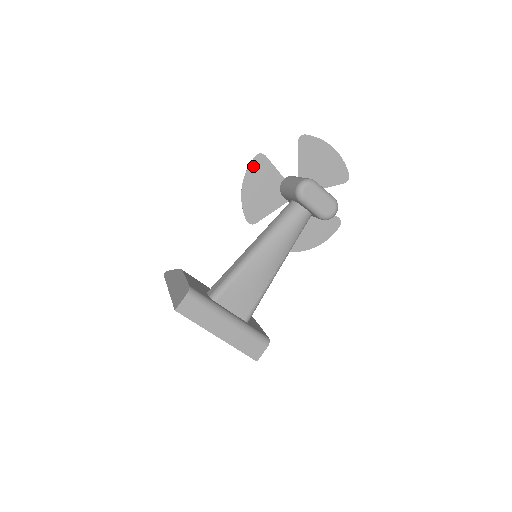
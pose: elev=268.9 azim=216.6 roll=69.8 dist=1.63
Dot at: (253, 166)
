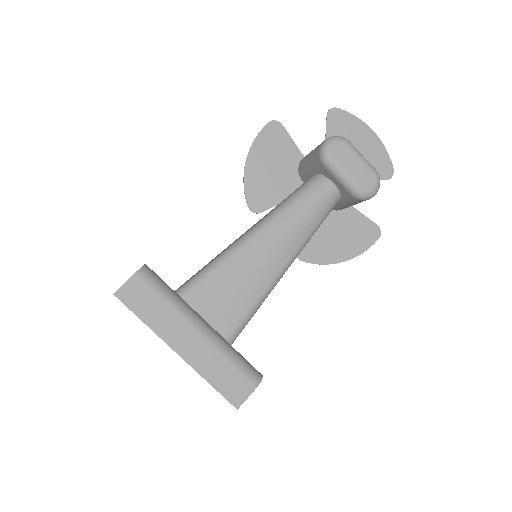
Dot at: (264, 135)
